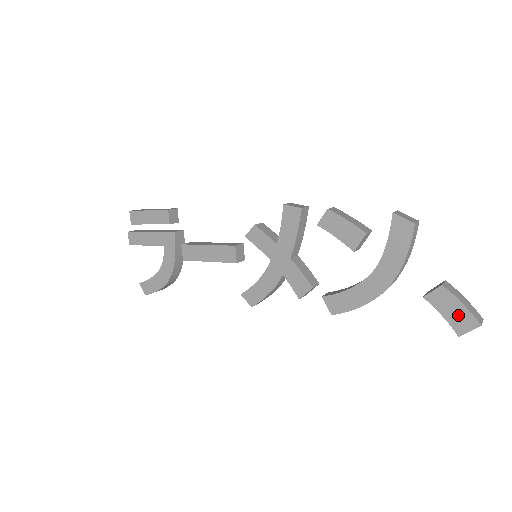
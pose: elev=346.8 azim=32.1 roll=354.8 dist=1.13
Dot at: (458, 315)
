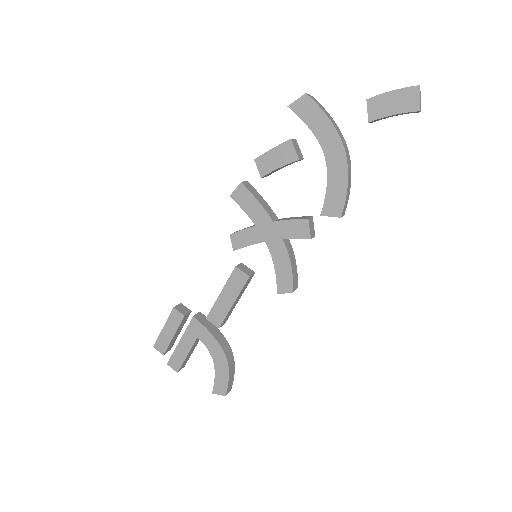
Dot at: (400, 100)
